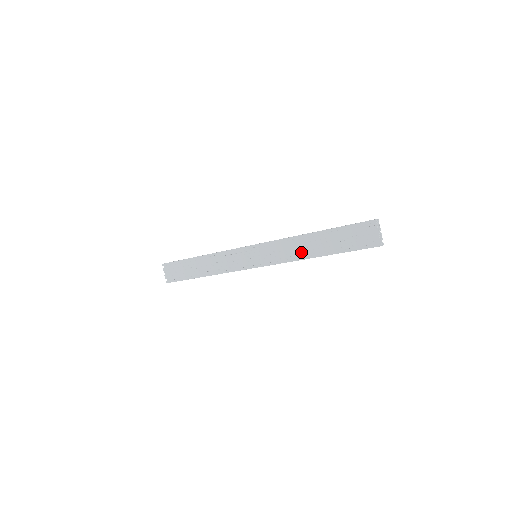
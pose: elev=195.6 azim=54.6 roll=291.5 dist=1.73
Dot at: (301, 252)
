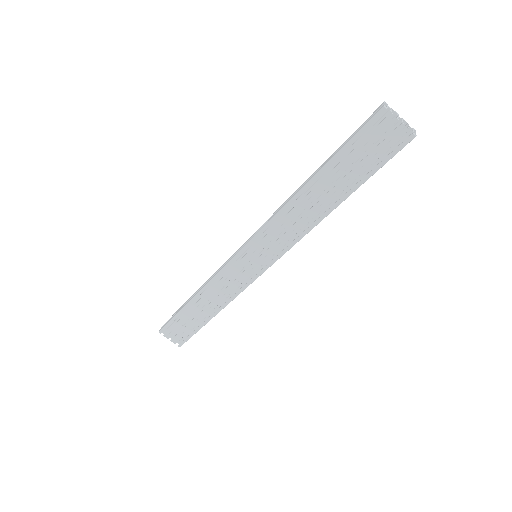
Dot at: (309, 216)
